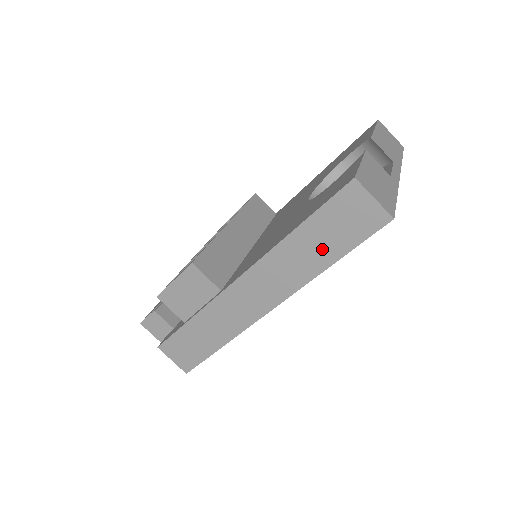
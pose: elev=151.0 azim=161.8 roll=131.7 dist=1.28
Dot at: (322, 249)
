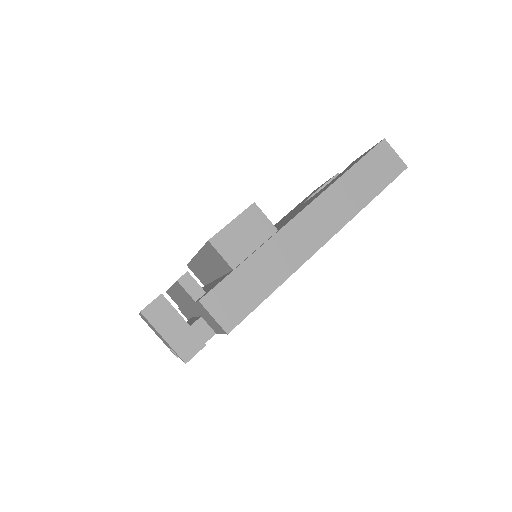
Dot at: (366, 187)
